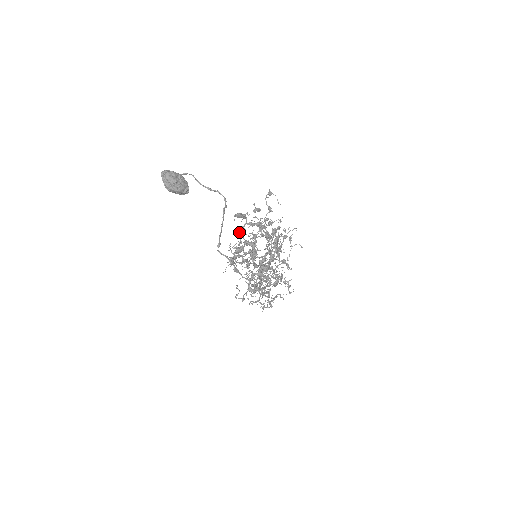
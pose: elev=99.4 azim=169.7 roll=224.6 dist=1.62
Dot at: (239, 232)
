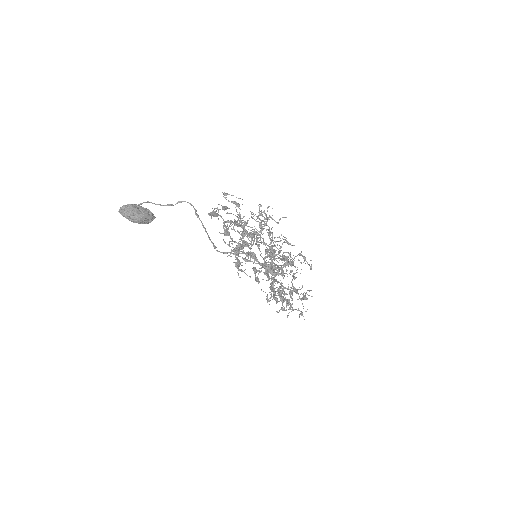
Dot at: (224, 230)
